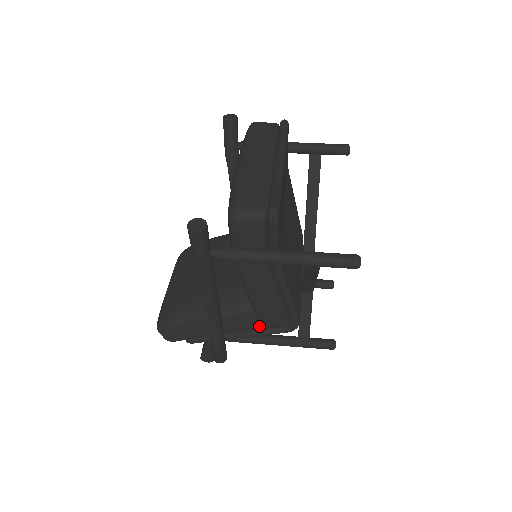
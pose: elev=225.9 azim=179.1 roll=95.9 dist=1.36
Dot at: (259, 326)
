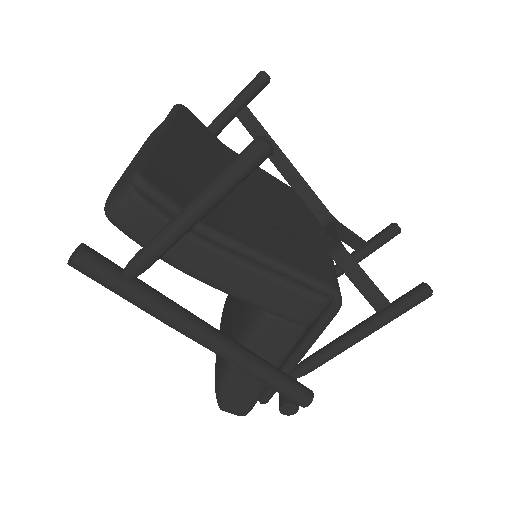
Dot at: (301, 328)
